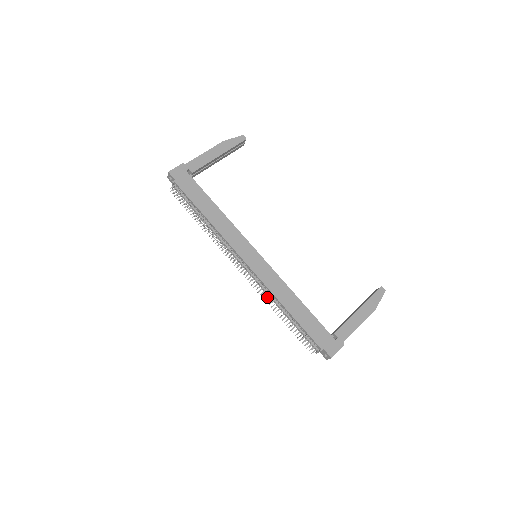
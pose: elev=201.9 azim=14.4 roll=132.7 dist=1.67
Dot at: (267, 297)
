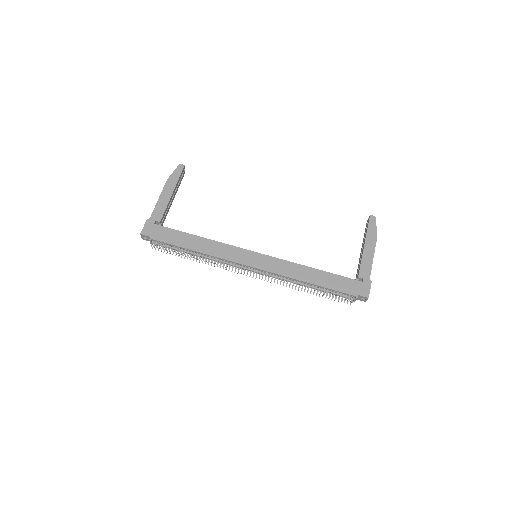
Dot at: (287, 283)
